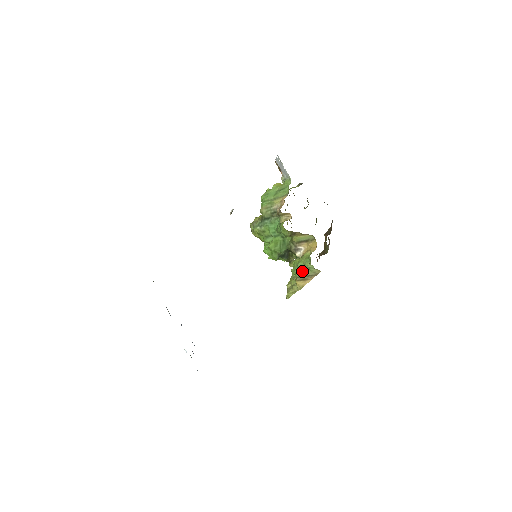
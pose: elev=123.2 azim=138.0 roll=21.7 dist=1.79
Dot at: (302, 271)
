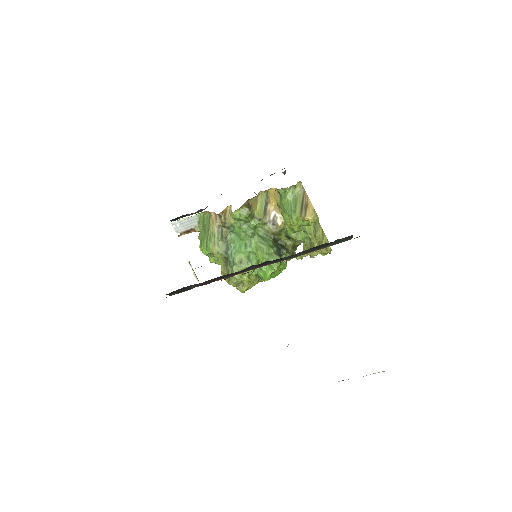
Dot at: (294, 206)
